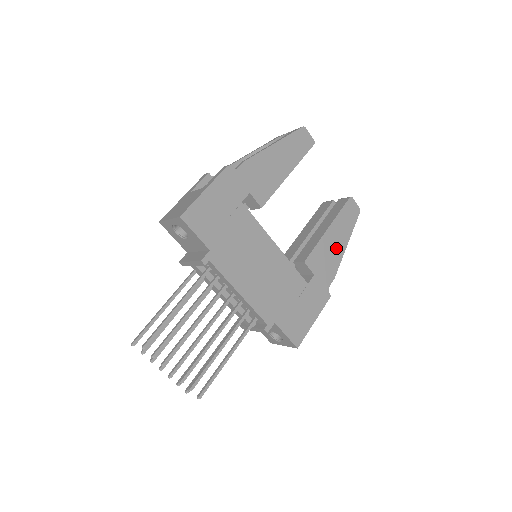
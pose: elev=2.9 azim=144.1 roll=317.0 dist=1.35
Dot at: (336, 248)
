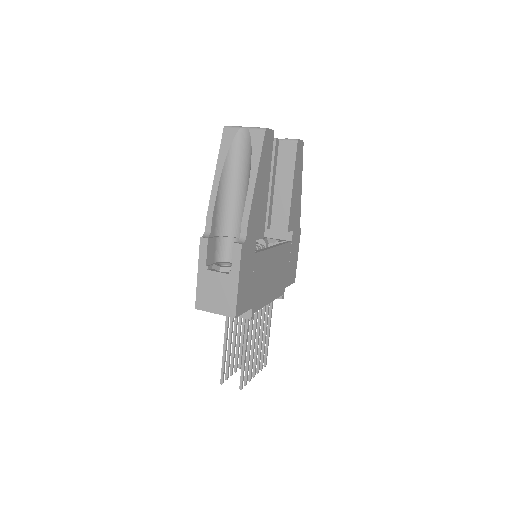
Dot at: (298, 194)
